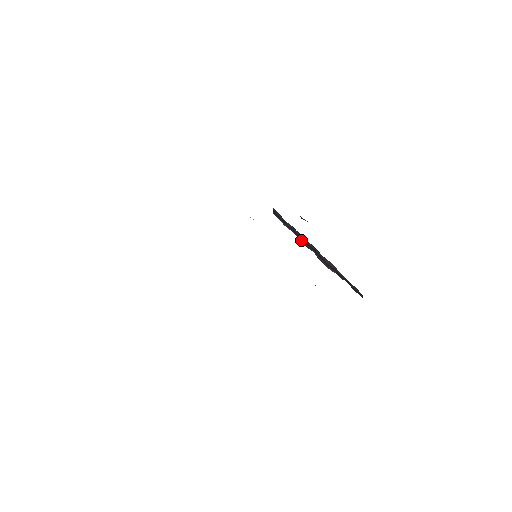
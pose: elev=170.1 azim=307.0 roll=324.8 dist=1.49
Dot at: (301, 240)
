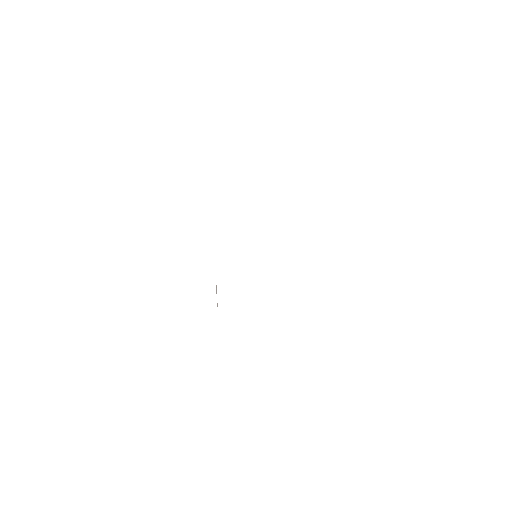
Dot at: occluded
